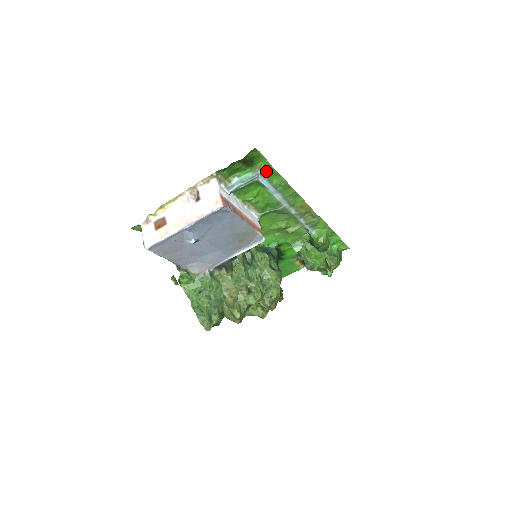
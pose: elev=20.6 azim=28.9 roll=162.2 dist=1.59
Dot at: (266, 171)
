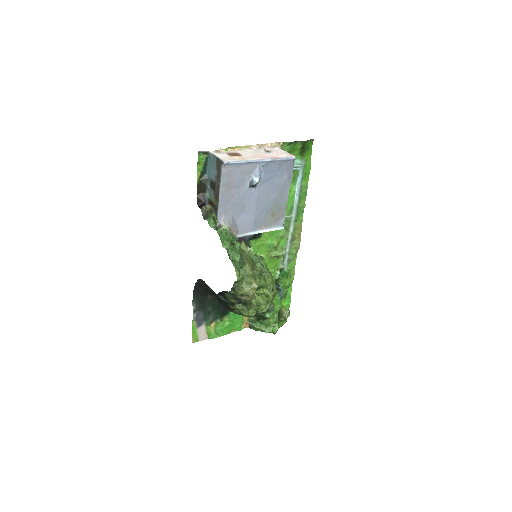
Dot at: (306, 167)
